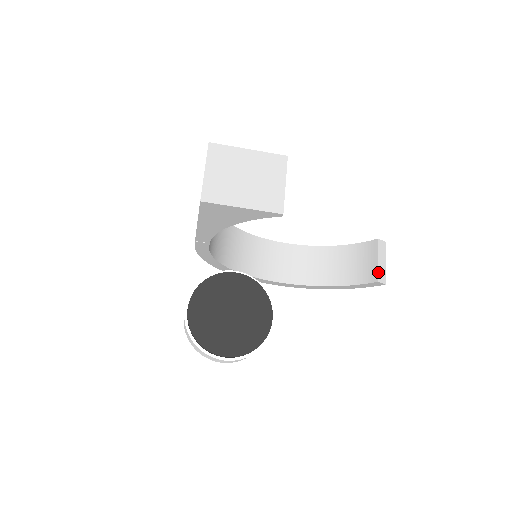
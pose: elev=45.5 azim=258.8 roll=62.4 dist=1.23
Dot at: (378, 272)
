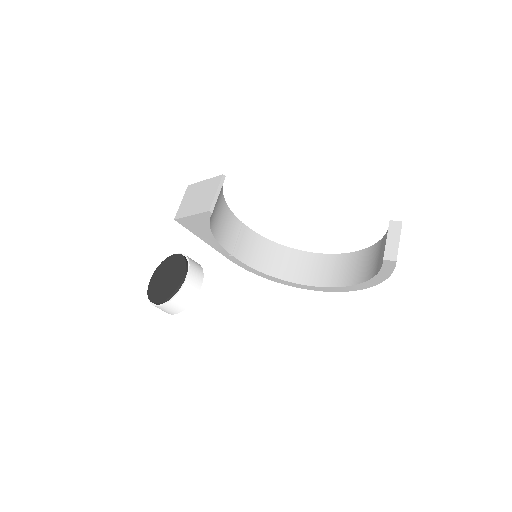
Dot at: (385, 251)
